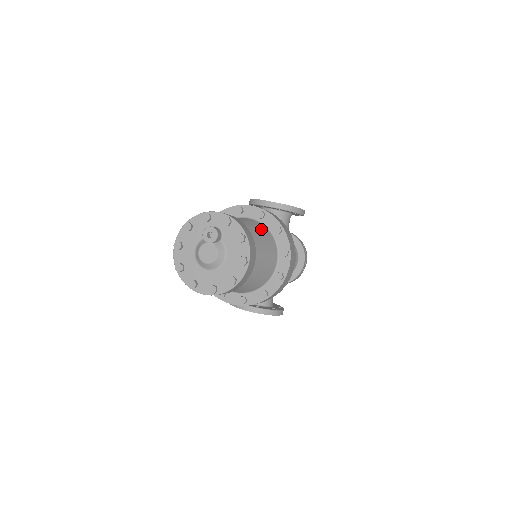
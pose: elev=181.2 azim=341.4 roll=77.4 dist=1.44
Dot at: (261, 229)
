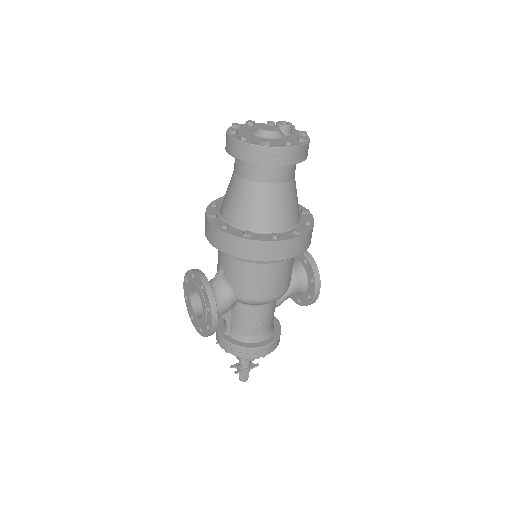
Dot at: occluded
